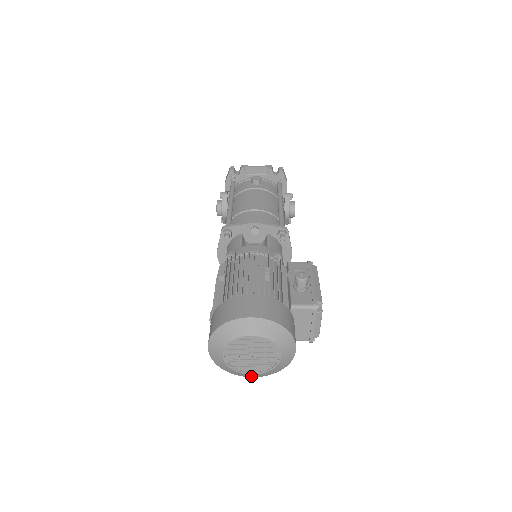
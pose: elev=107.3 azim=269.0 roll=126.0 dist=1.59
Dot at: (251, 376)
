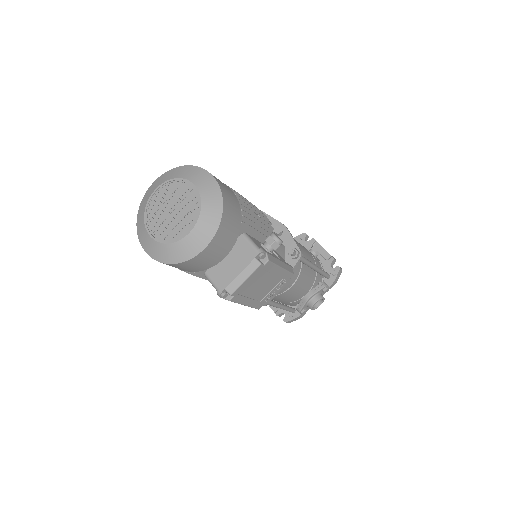
Dot at: (146, 245)
